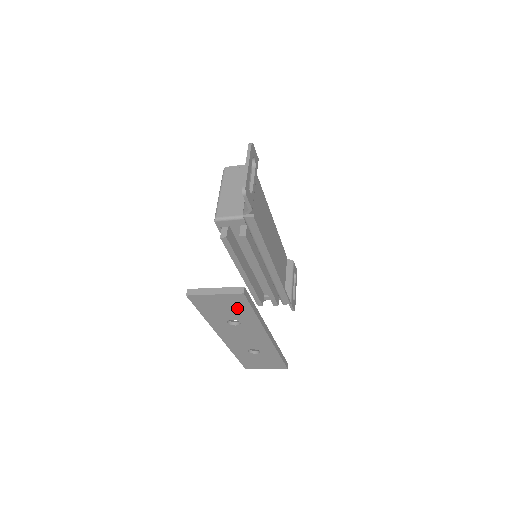
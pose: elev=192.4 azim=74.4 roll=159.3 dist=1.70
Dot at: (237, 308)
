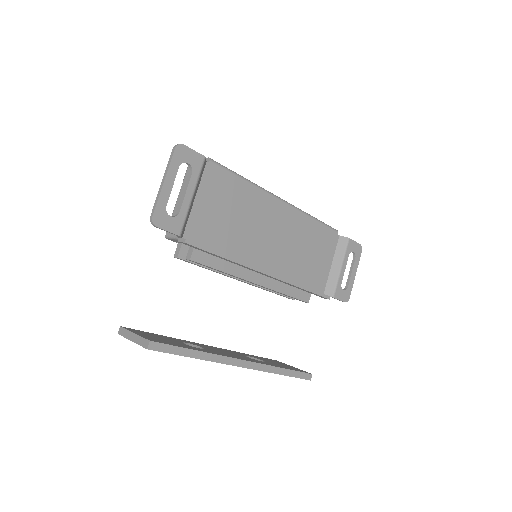
Dot at: occluded
